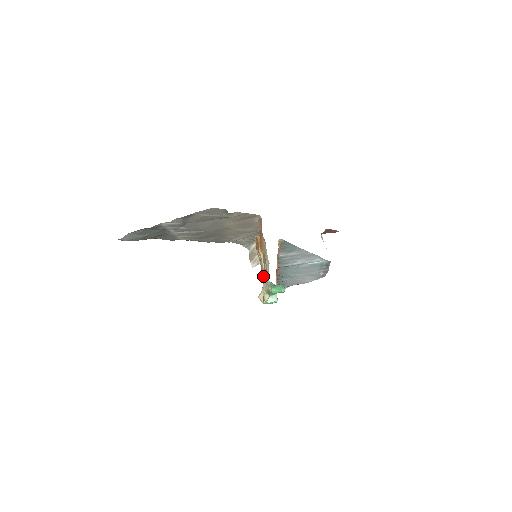
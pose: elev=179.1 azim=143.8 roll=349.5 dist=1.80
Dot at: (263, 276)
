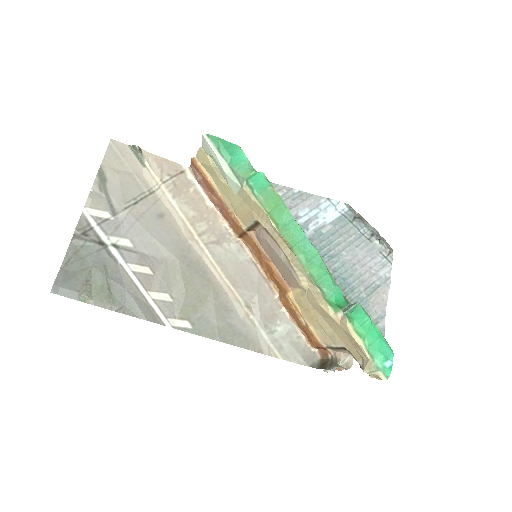
Dot at: occluded
